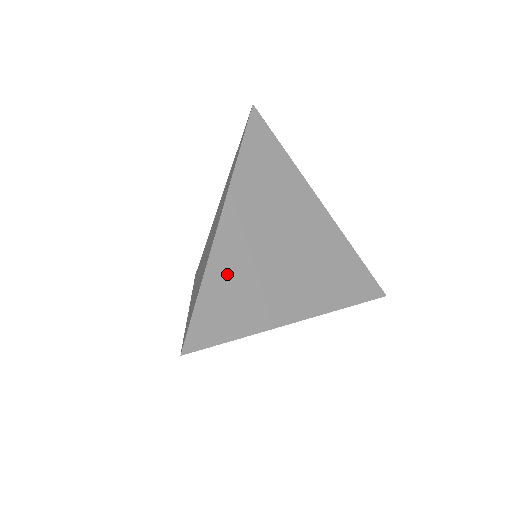
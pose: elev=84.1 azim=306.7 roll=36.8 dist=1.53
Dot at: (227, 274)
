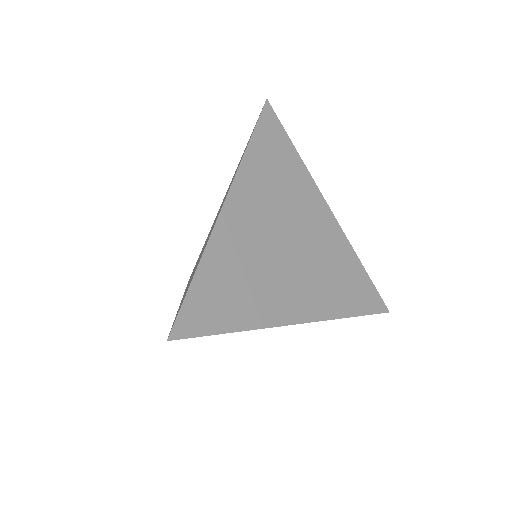
Dot at: (225, 262)
